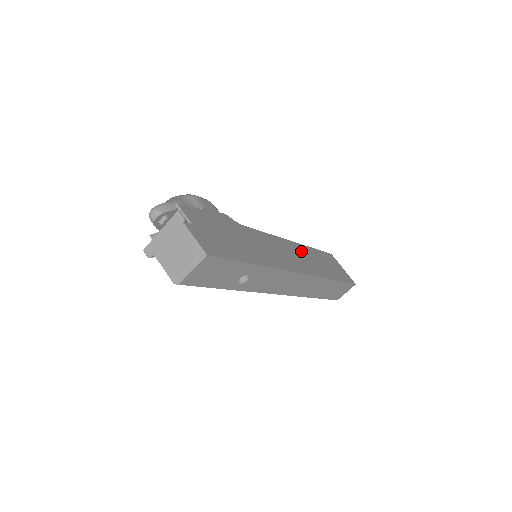
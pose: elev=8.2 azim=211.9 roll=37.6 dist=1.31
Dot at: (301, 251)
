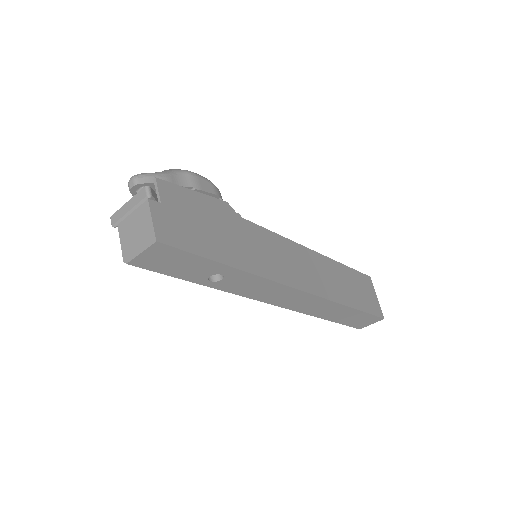
Dot at: (320, 264)
